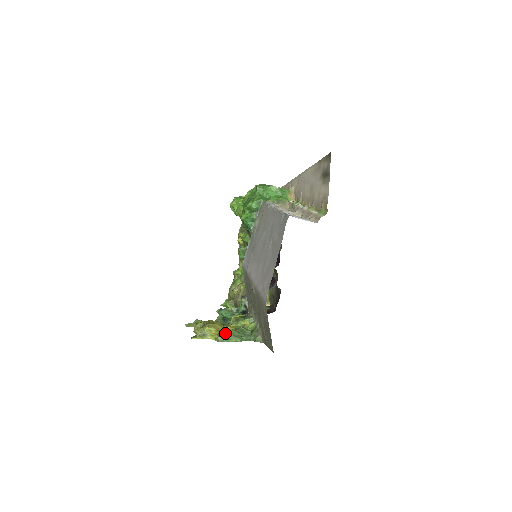
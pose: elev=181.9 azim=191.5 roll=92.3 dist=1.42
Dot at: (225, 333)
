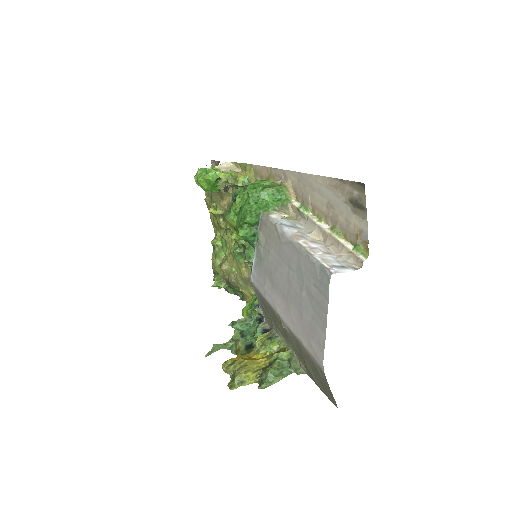
Dot at: (264, 375)
